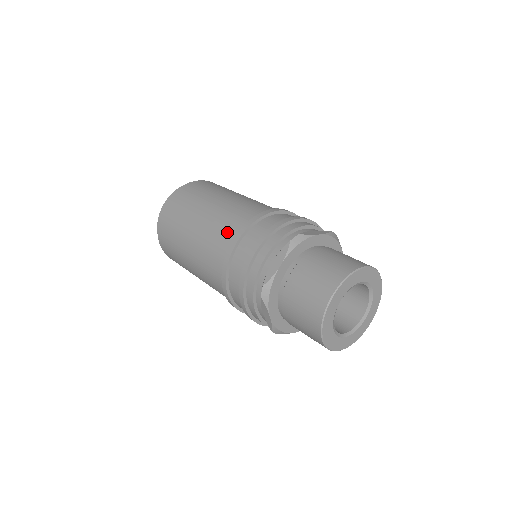
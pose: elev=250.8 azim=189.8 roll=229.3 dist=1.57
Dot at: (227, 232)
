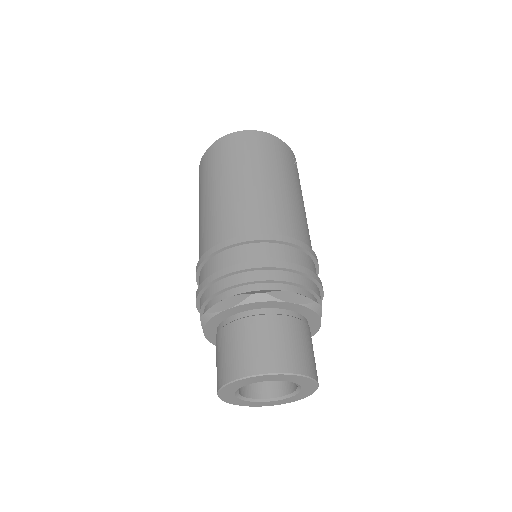
Dot at: (225, 228)
